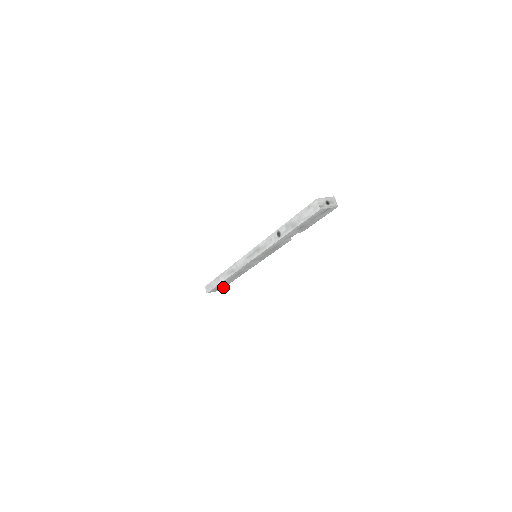
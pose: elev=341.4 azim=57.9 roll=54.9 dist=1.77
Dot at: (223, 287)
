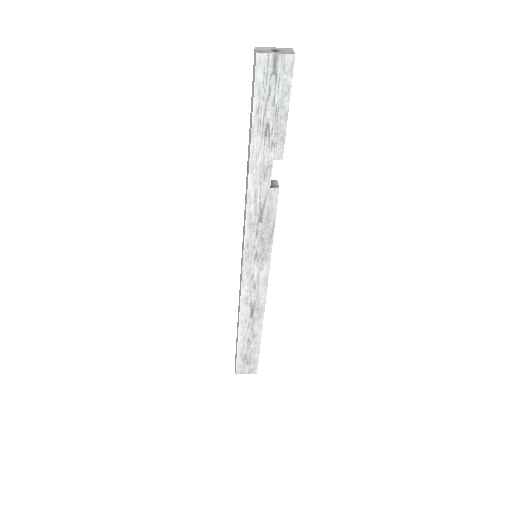
Dot at: (256, 362)
